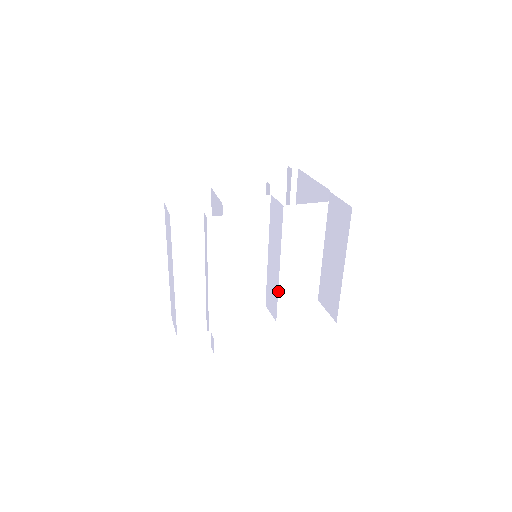
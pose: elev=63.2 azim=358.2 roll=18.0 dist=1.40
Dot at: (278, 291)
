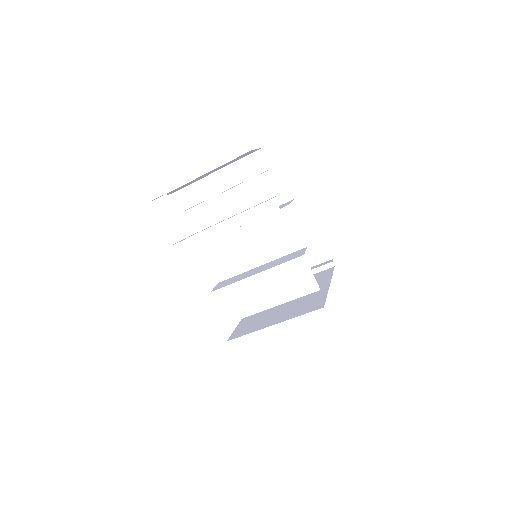
Dot at: (236, 282)
